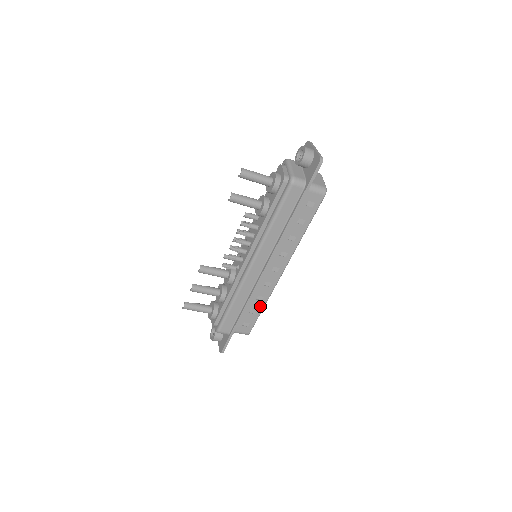
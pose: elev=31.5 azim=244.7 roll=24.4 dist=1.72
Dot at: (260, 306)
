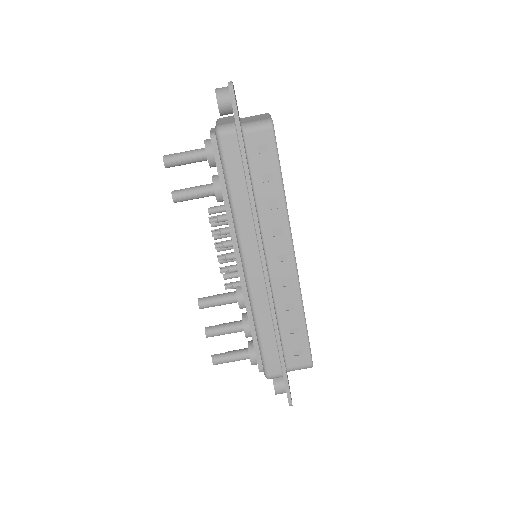
Dot at: (298, 318)
